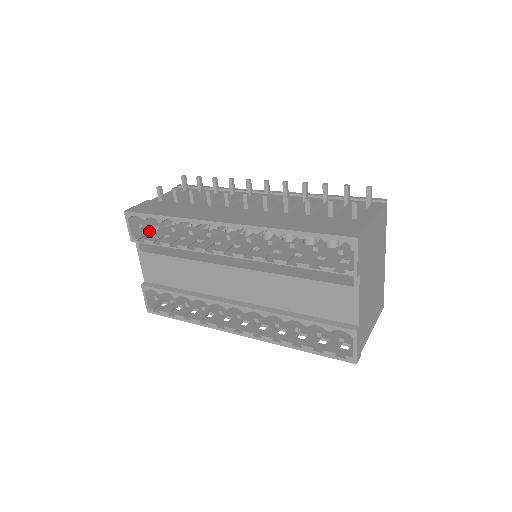
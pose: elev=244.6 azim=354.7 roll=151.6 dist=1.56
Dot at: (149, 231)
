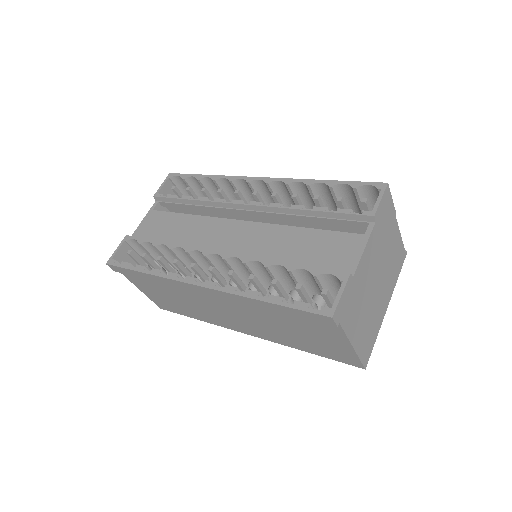
Dot at: occluded
